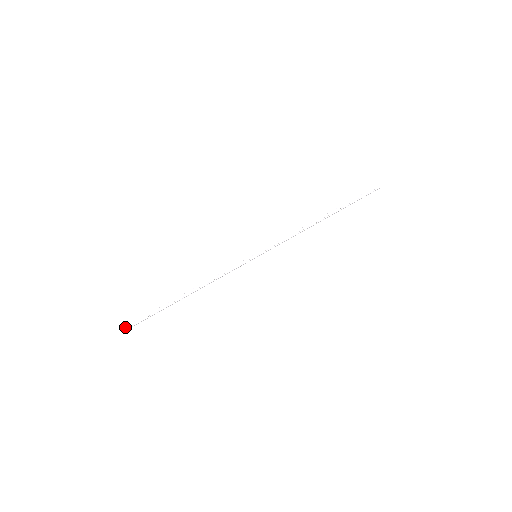
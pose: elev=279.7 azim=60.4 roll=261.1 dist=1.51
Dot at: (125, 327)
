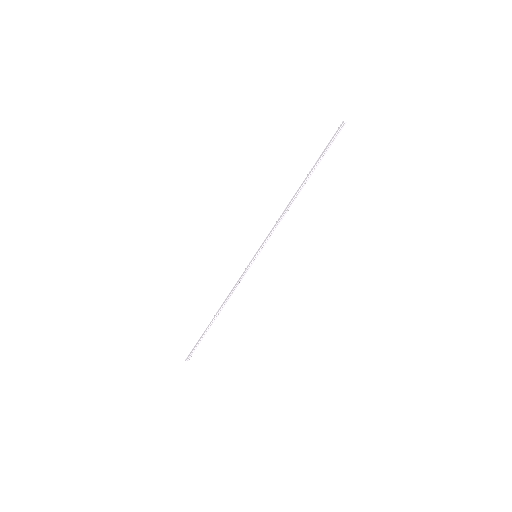
Dot at: (186, 360)
